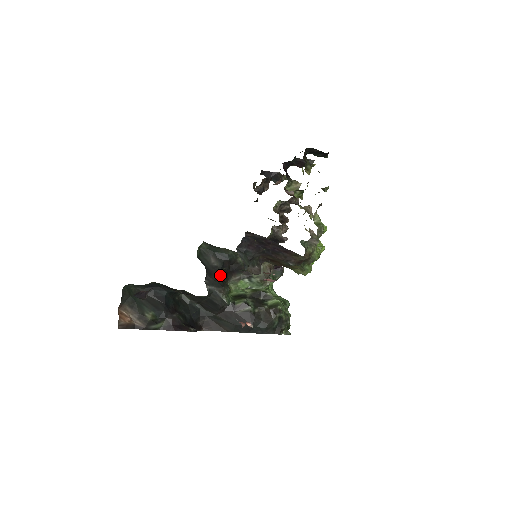
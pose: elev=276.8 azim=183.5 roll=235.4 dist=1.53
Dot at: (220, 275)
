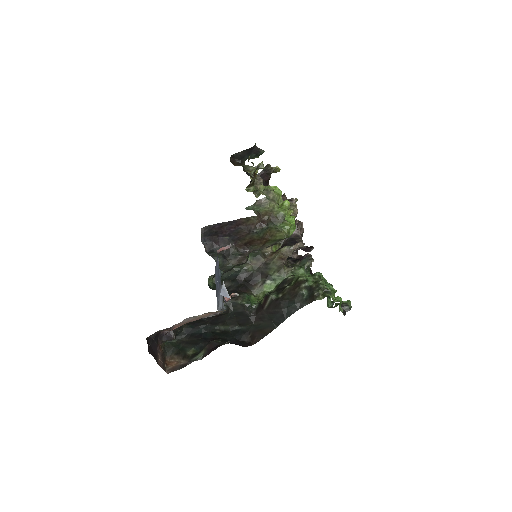
Dot at: (235, 289)
